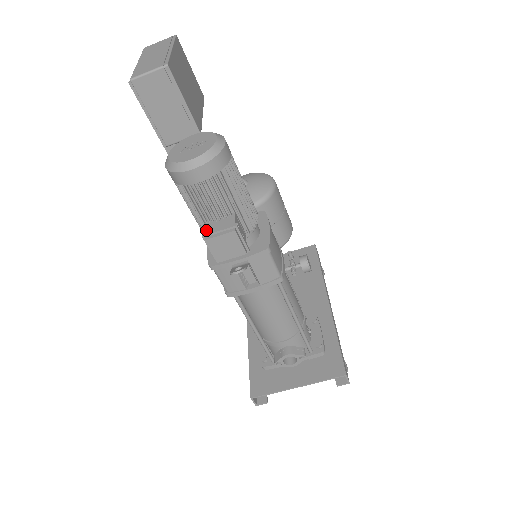
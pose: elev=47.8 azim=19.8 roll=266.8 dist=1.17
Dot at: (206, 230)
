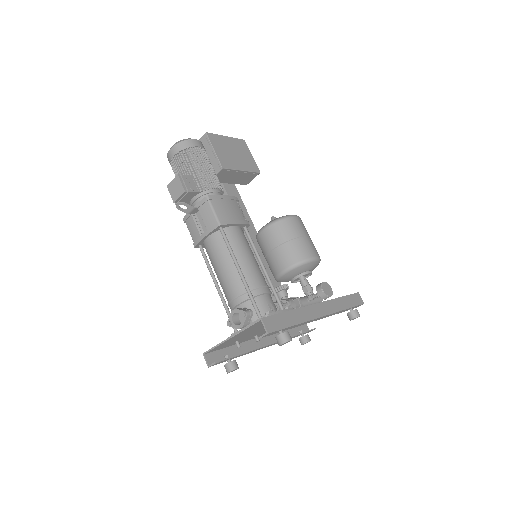
Dot at: occluded
